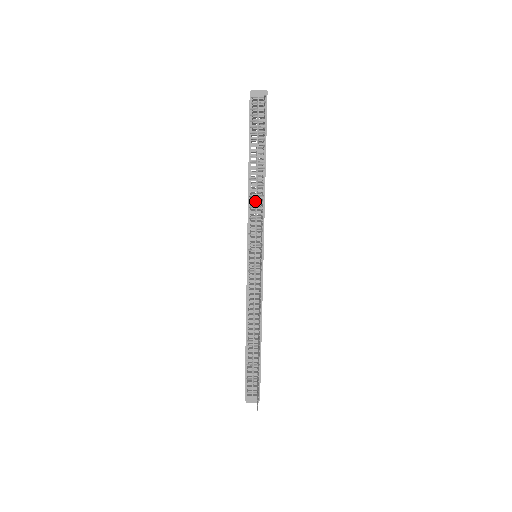
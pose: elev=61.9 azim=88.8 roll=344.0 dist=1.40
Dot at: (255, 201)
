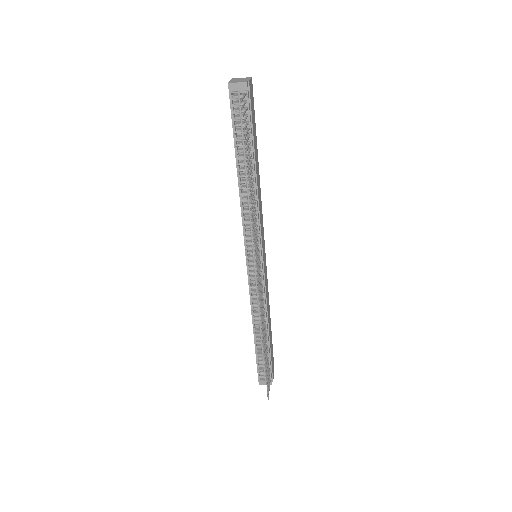
Dot at: (247, 206)
